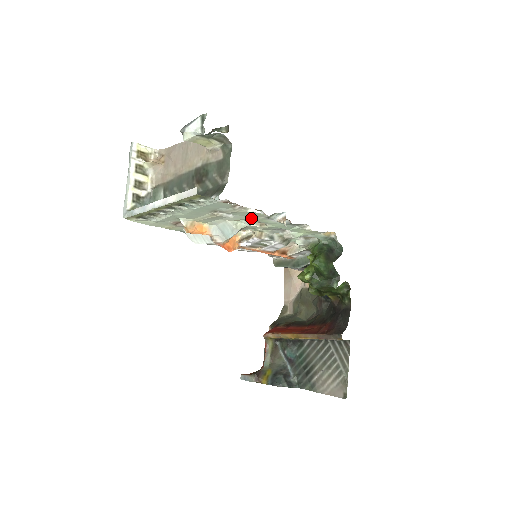
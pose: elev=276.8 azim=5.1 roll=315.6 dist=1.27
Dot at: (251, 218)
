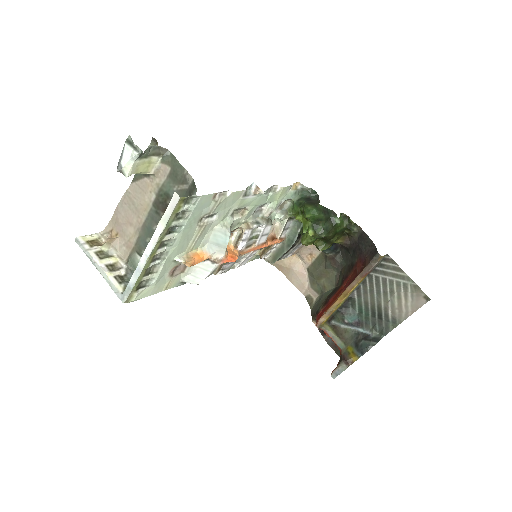
Dot at: (232, 207)
